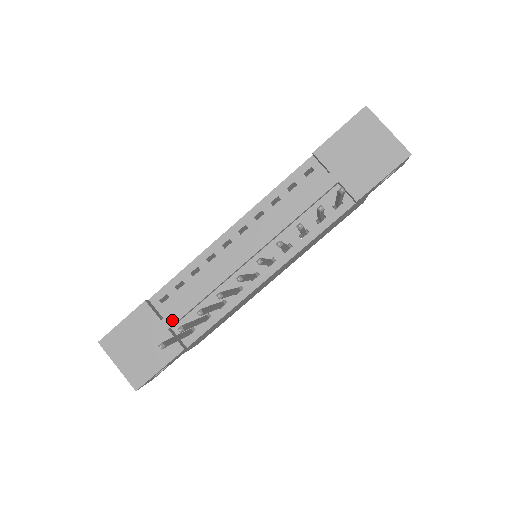
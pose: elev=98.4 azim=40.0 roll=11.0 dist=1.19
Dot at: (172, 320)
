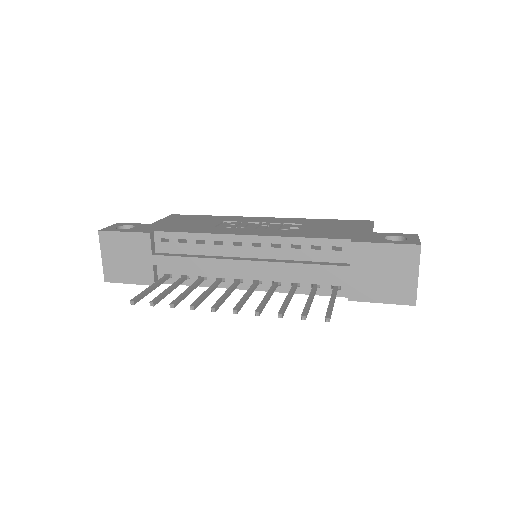
Dot at: (160, 261)
